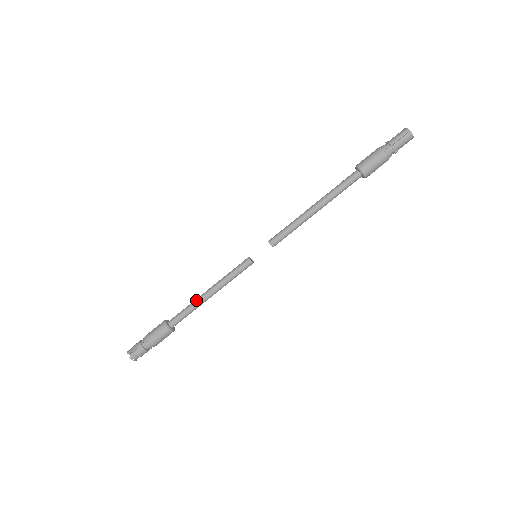
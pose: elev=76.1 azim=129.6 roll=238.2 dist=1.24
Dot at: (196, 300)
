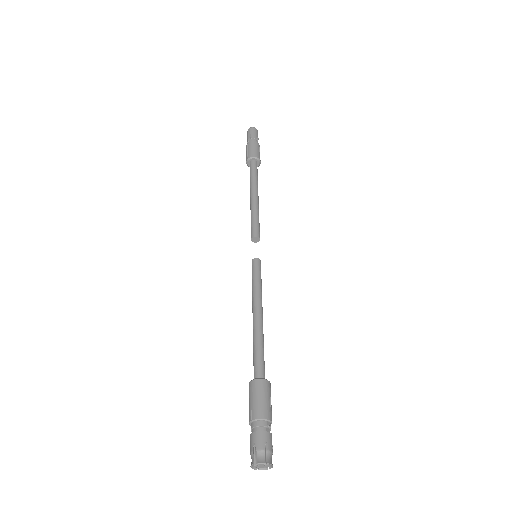
Dot at: (253, 332)
